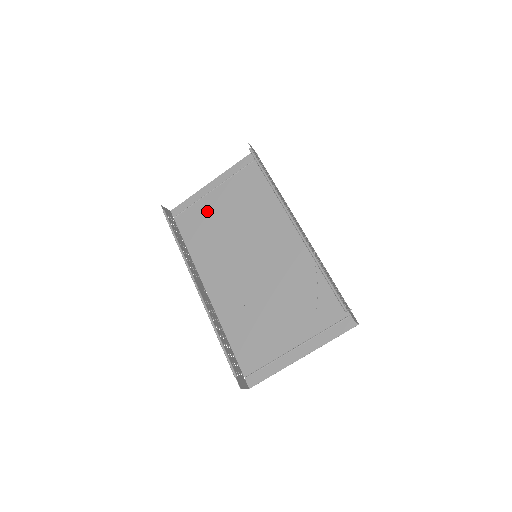
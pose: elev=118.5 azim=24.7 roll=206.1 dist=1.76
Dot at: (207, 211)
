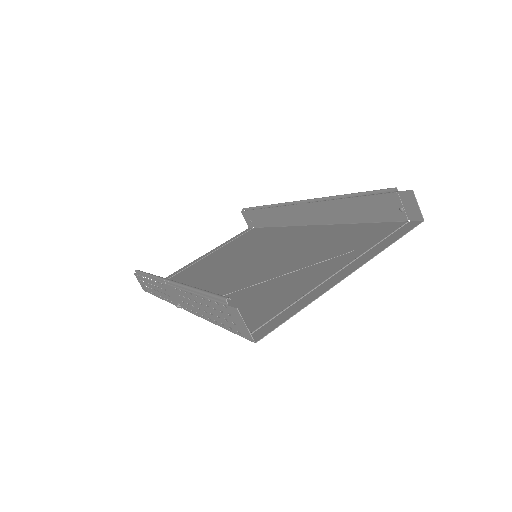
Dot at: (192, 270)
